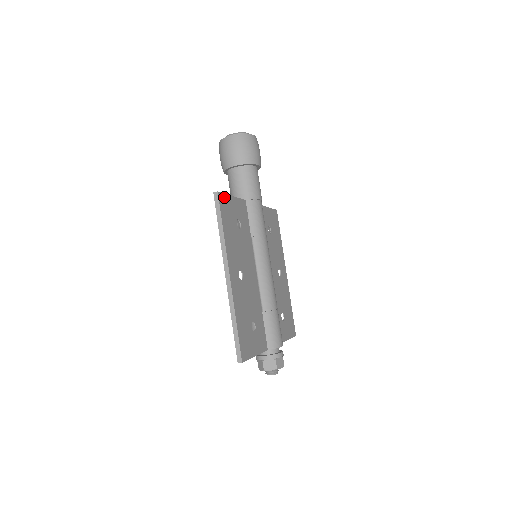
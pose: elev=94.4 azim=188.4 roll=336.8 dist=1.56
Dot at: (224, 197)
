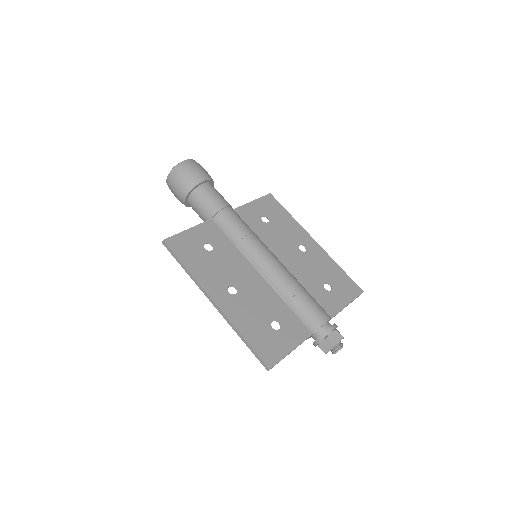
Dot at: (175, 238)
